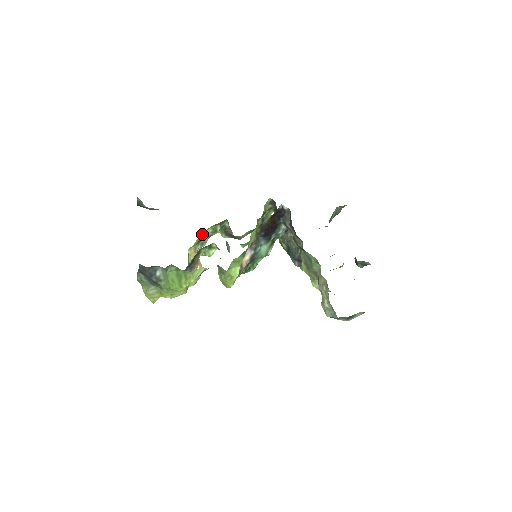
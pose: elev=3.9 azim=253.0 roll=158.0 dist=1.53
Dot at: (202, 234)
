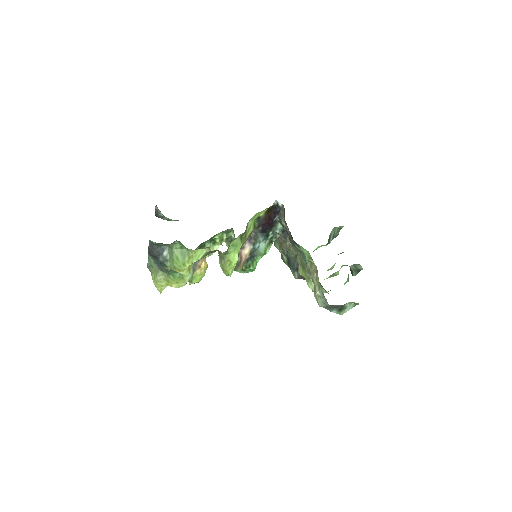
Dot at: occluded
